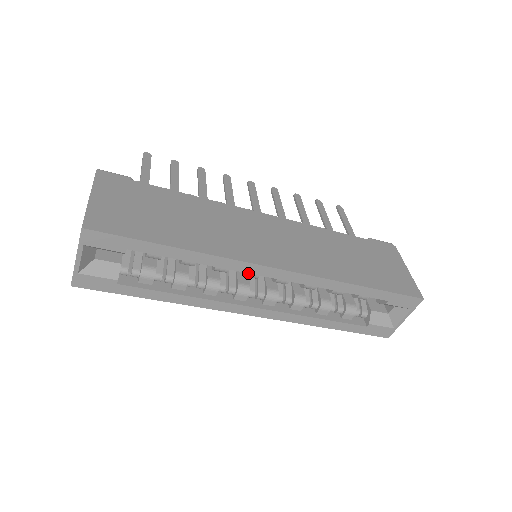
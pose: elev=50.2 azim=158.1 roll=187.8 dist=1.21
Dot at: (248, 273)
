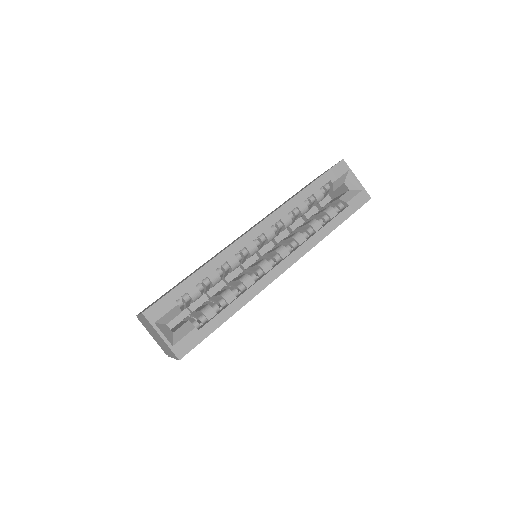
Dot at: (248, 250)
